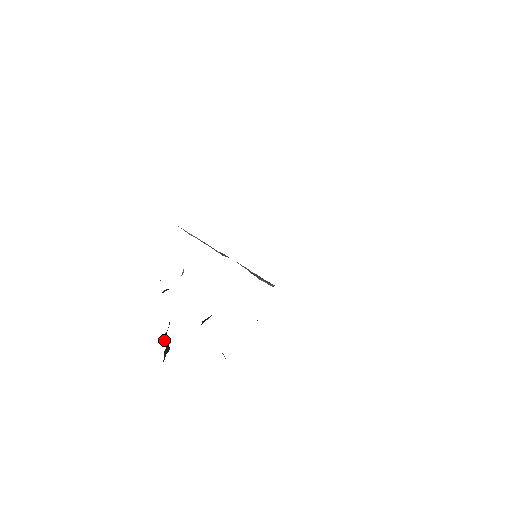
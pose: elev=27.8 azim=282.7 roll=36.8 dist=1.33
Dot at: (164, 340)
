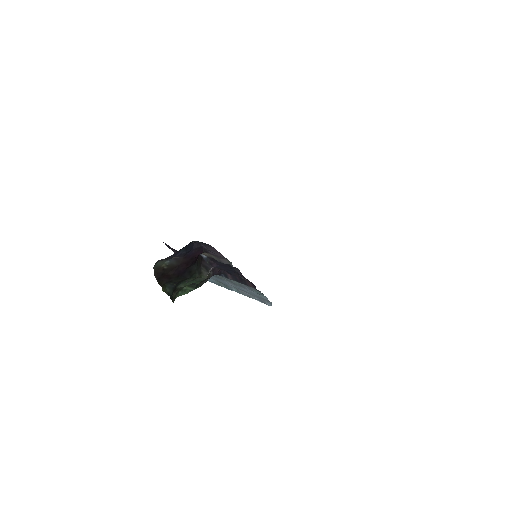
Dot at: (170, 297)
